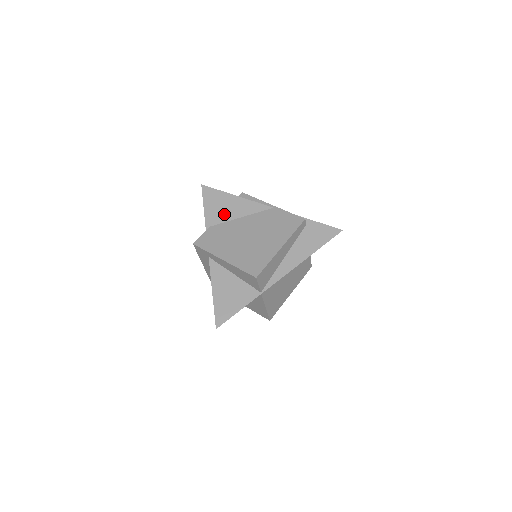
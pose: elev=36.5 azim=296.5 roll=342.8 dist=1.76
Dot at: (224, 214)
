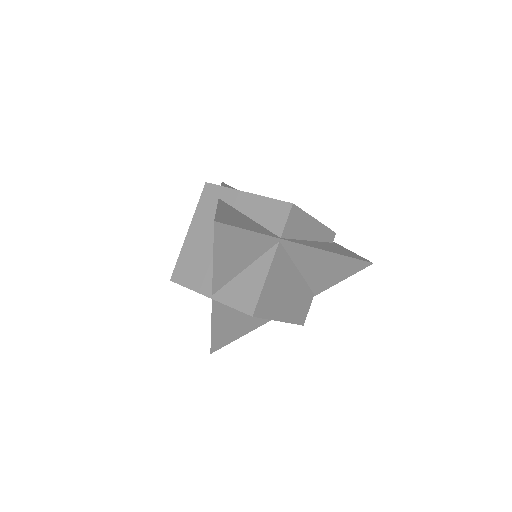
Dot at: occluded
